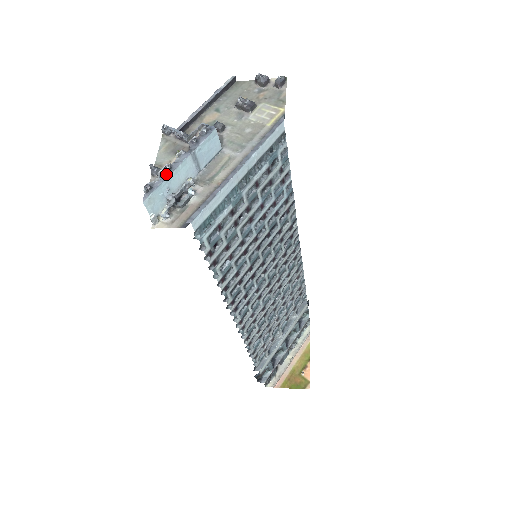
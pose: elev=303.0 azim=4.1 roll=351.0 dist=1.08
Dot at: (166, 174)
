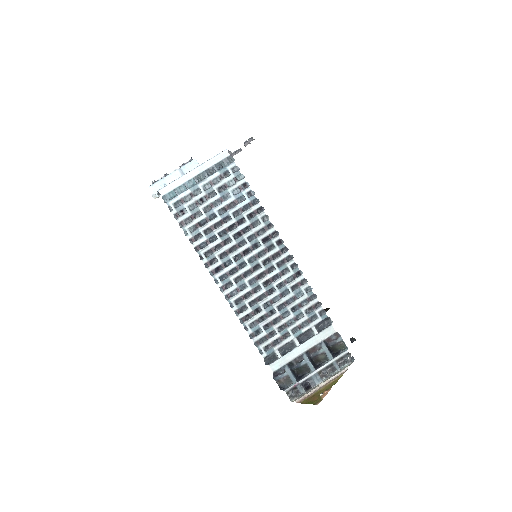
Dot at: (164, 177)
